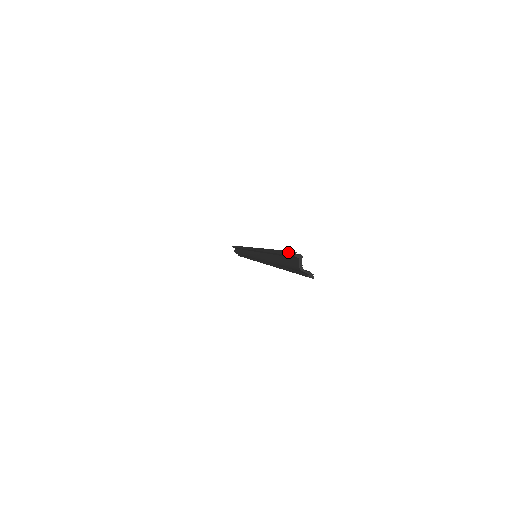
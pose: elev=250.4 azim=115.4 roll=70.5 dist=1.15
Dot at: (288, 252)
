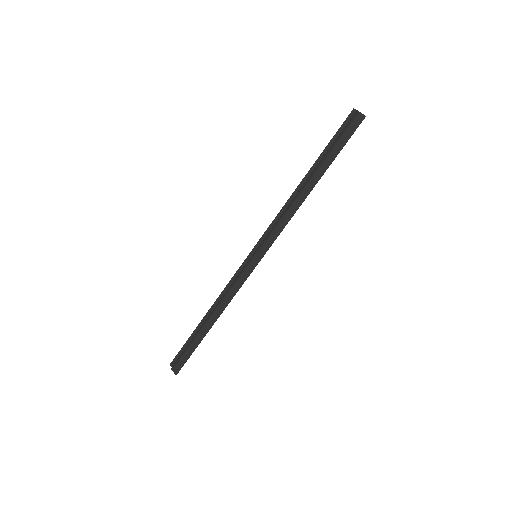
Dot at: (345, 120)
